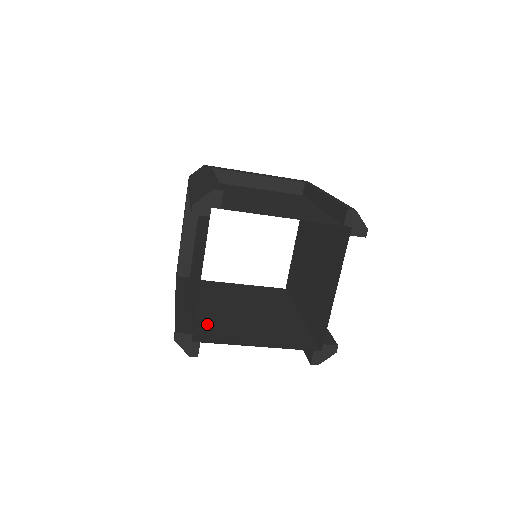
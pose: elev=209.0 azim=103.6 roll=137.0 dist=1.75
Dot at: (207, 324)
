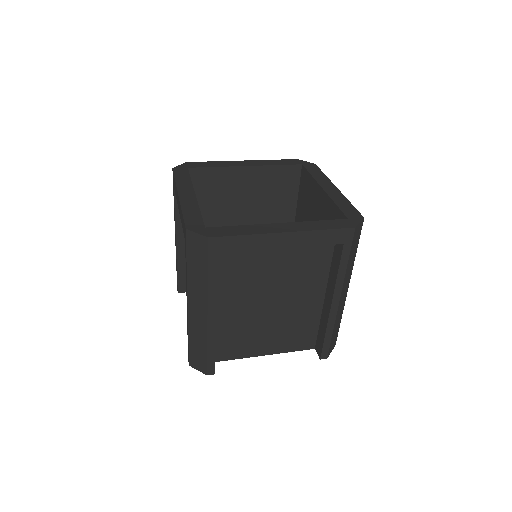
Dot at: occluded
